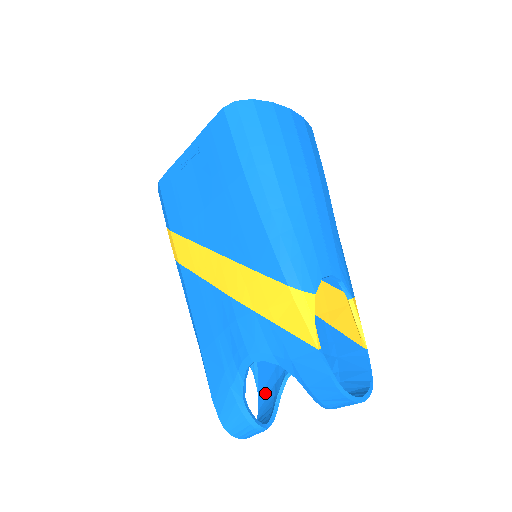
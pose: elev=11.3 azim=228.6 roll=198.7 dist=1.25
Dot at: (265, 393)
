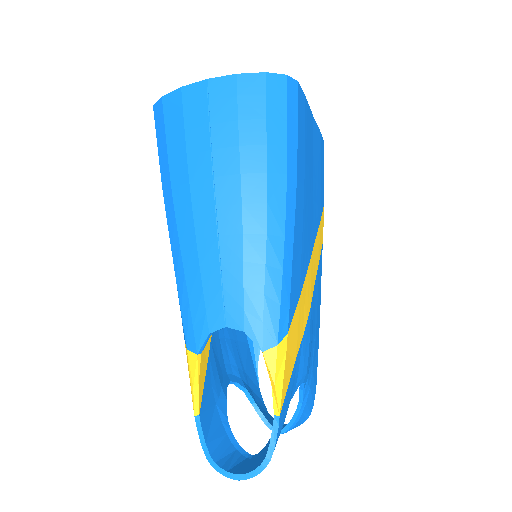
Dot at: occluded
